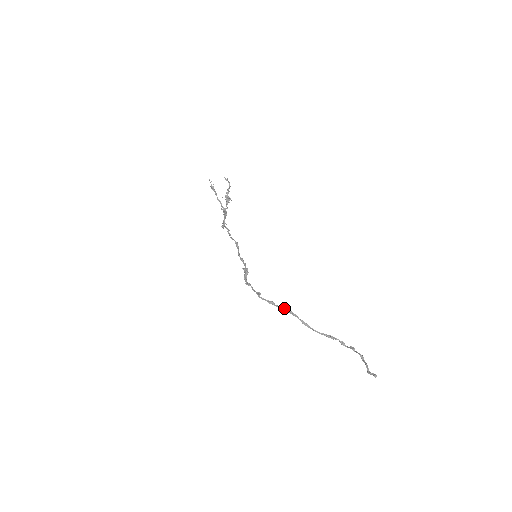
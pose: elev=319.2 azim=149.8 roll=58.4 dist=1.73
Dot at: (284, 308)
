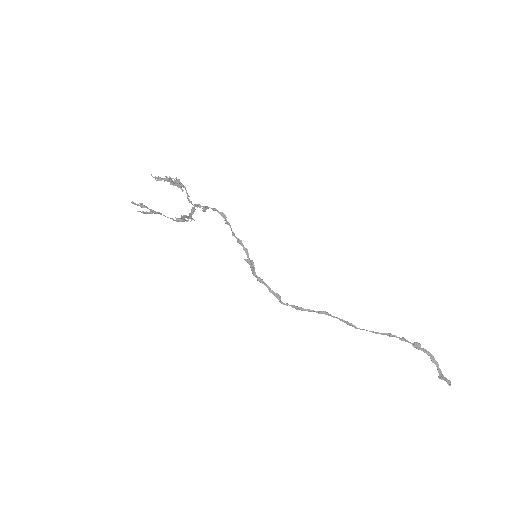
Dot at: (316, 312)
